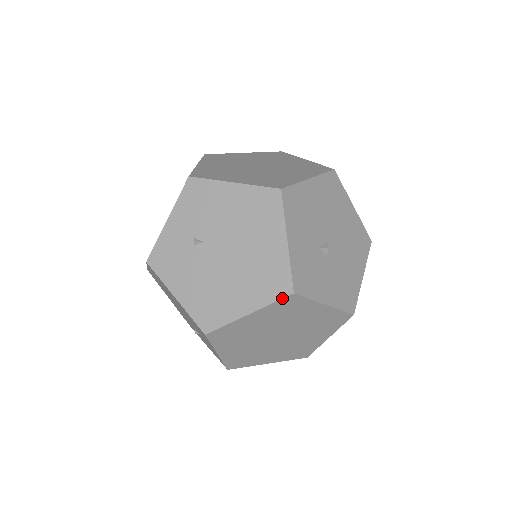
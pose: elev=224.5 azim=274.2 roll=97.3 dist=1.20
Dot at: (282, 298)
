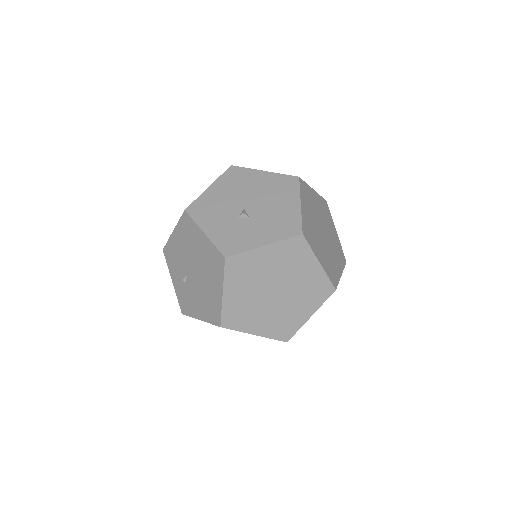
Dot at: (224, 267)
